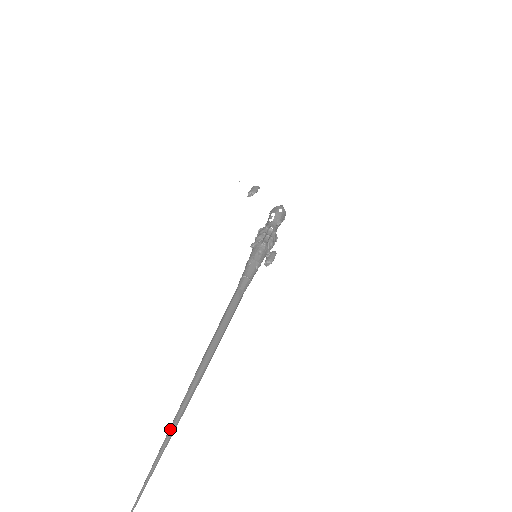
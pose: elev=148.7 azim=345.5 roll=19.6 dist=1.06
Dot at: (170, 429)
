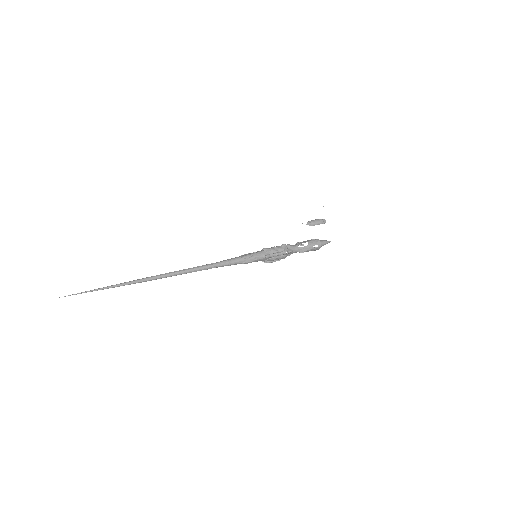
Dot at: (112, 286)
